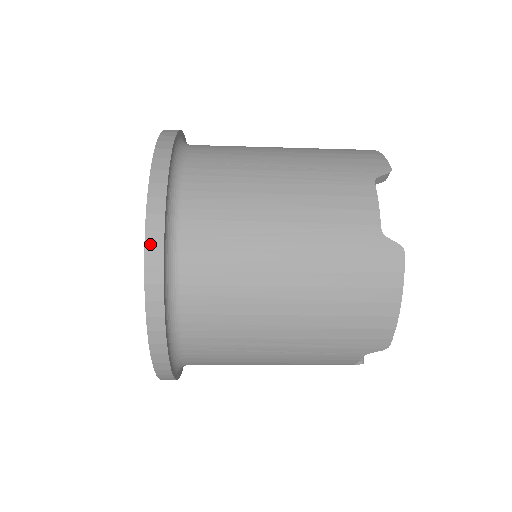
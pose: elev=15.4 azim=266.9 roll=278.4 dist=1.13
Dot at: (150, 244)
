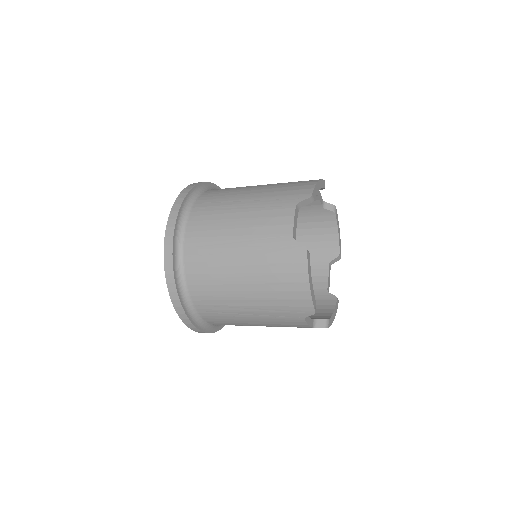
Dot at: (166, 252)
